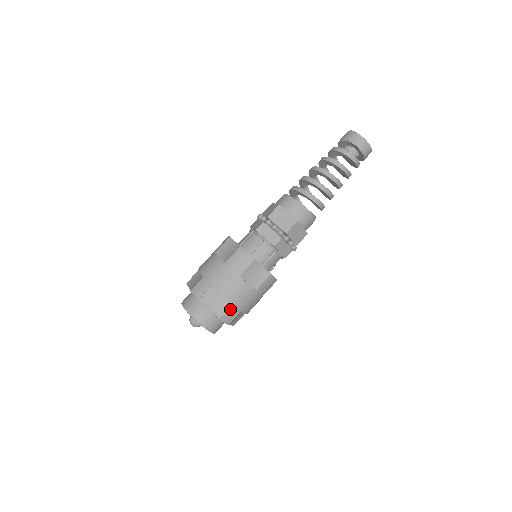
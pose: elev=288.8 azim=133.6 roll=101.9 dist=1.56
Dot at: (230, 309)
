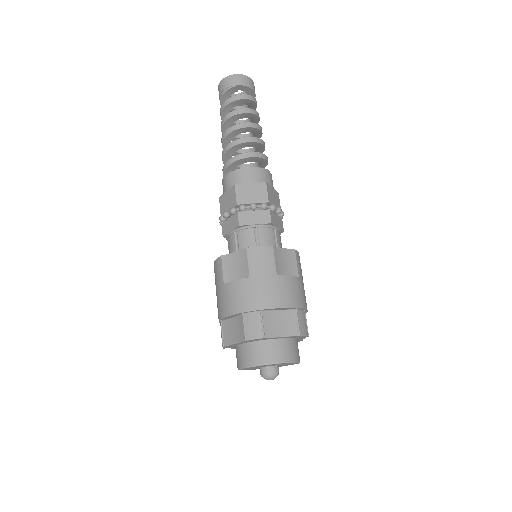
Dot at: (298, 316)
